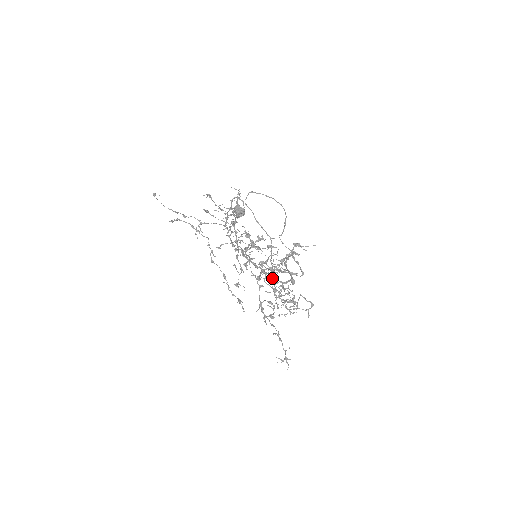
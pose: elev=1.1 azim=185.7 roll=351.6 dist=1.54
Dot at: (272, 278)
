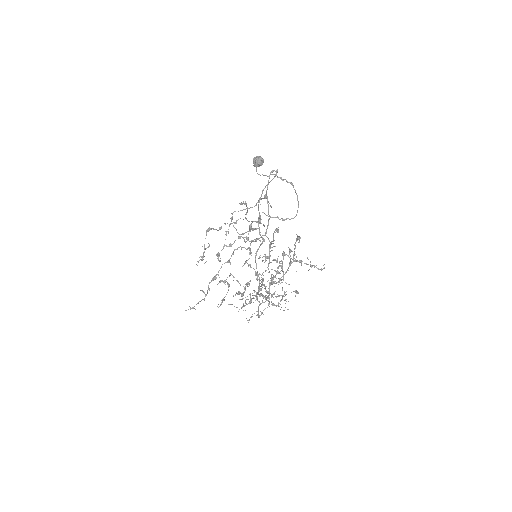
Dot at: occluded
